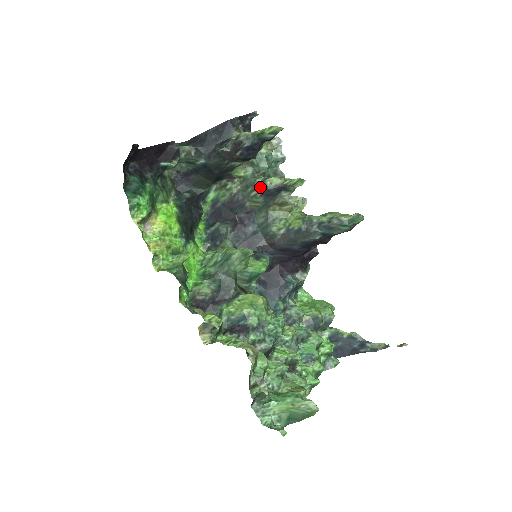
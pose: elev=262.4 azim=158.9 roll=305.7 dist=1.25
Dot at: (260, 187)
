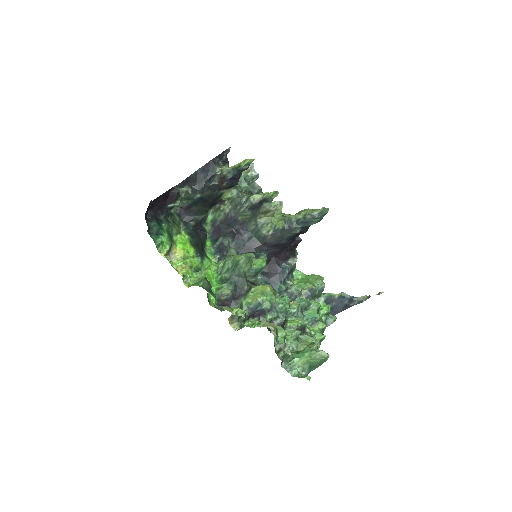
Dot at: (246, 204)
